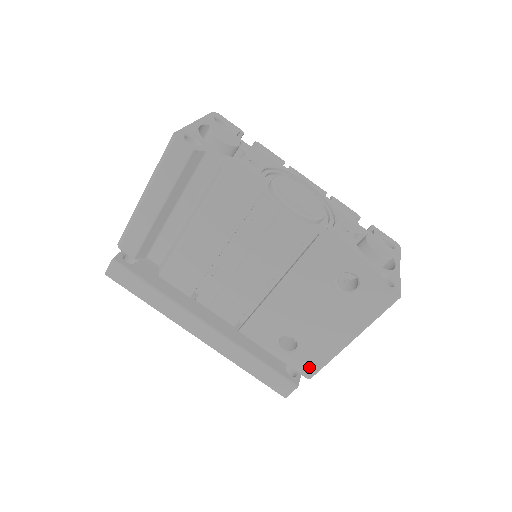
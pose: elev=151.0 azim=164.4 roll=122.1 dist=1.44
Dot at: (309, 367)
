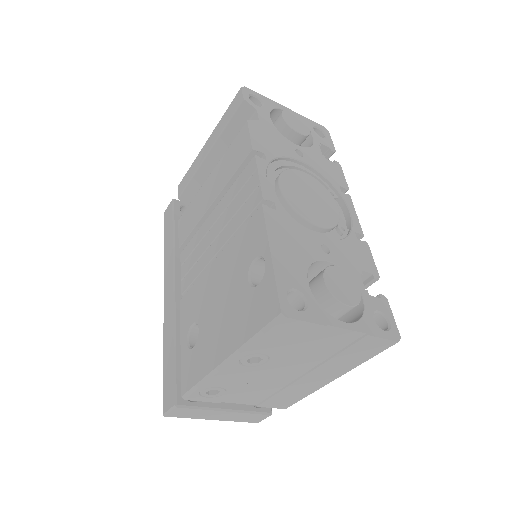
Dot at: (189, 378)
